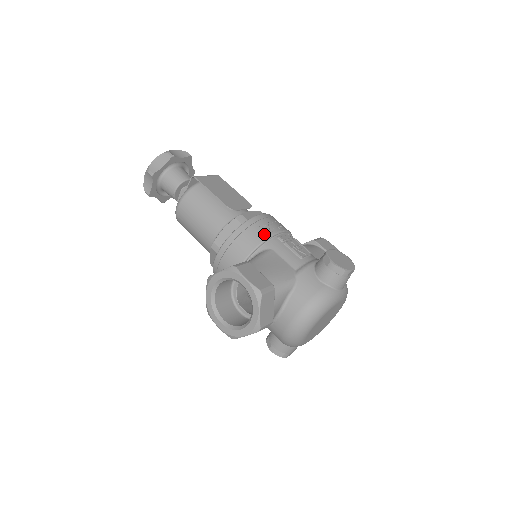
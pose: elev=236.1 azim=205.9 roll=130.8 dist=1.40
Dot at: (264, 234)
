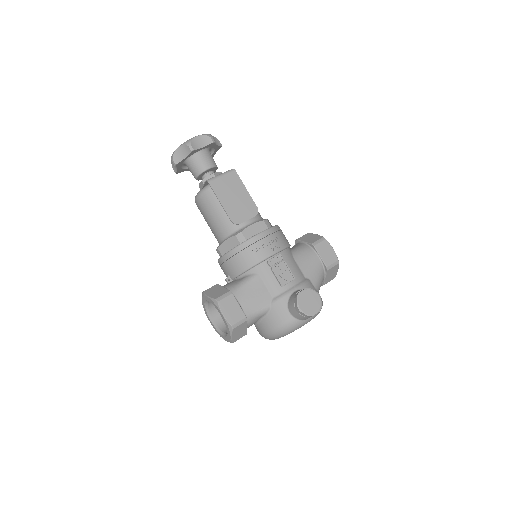
Dot at: (255, 259)
